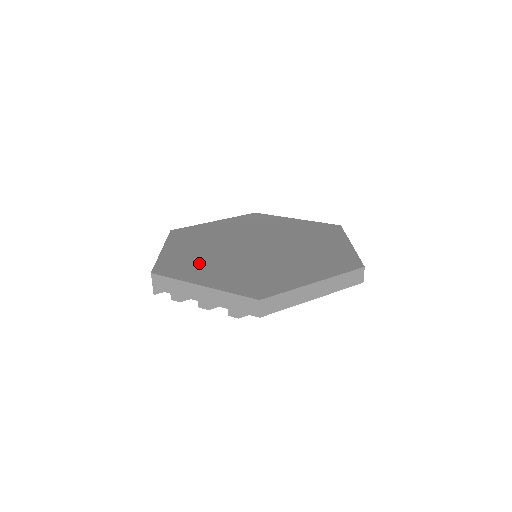
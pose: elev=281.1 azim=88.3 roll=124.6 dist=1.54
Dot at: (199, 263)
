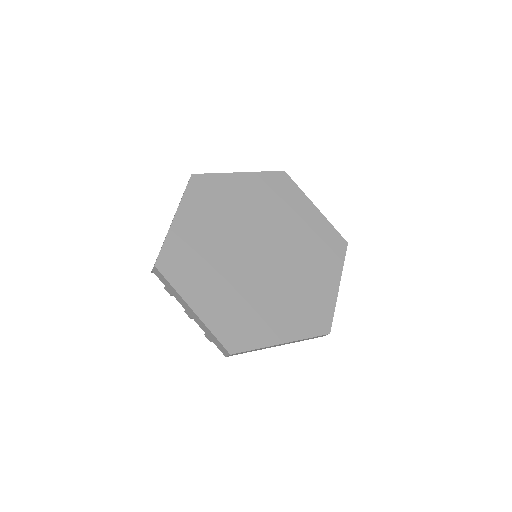
Dot at: (201, 265)
